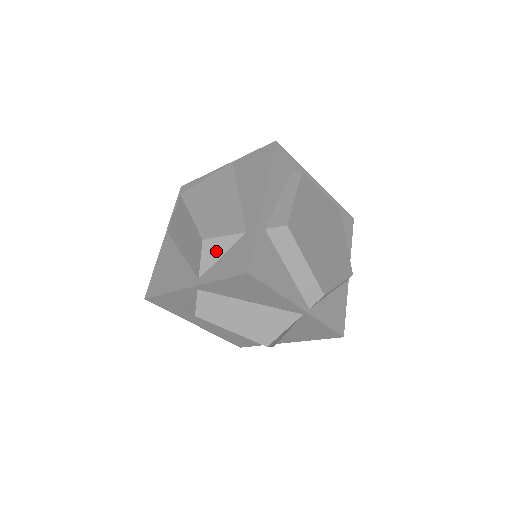
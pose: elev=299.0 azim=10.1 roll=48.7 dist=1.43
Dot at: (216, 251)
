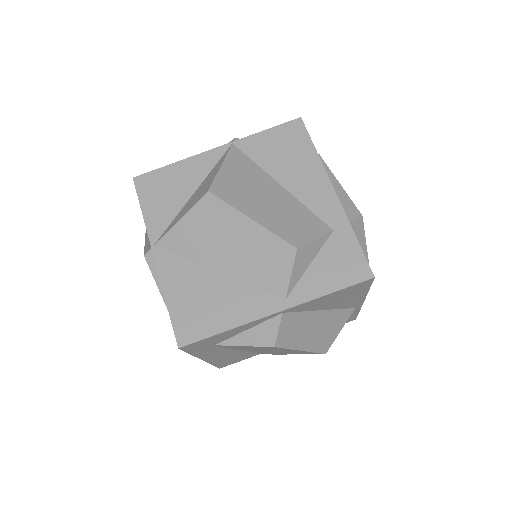
Dot at: (306, 259)
